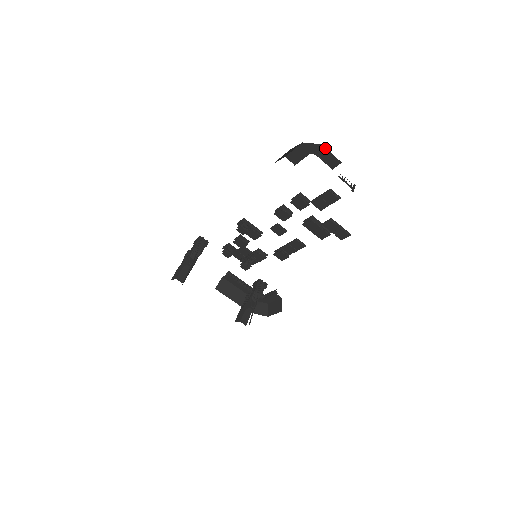
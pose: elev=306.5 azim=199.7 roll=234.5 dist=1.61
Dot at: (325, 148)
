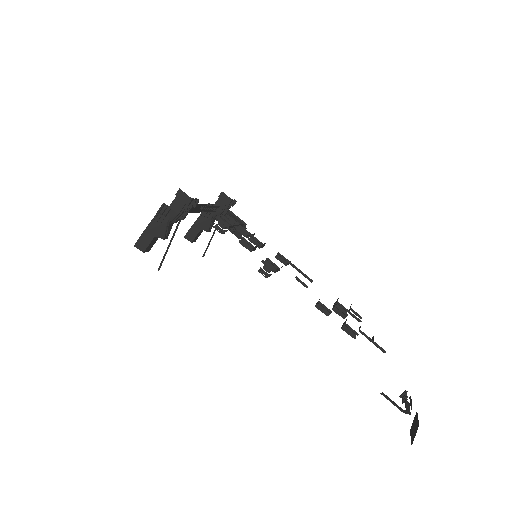
Dot at: occluded
